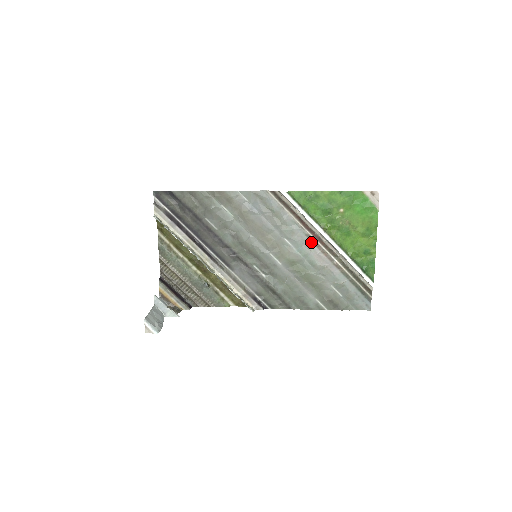
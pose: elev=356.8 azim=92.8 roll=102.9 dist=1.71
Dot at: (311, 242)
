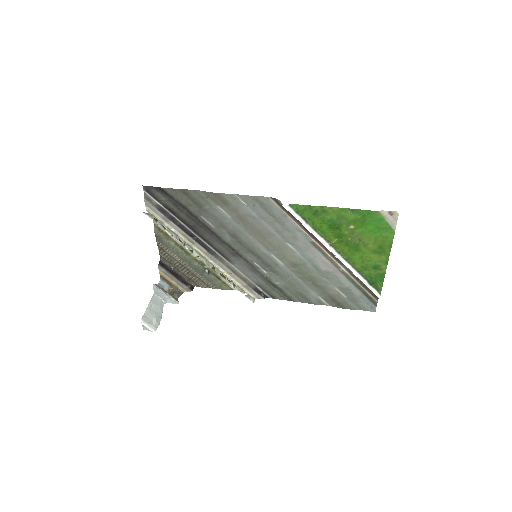
Dot at: (316, 249)
